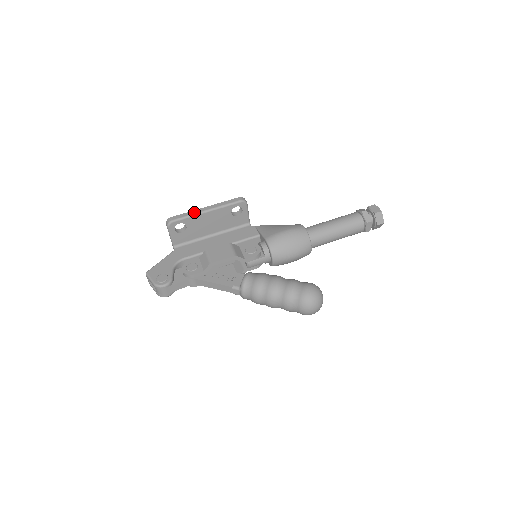
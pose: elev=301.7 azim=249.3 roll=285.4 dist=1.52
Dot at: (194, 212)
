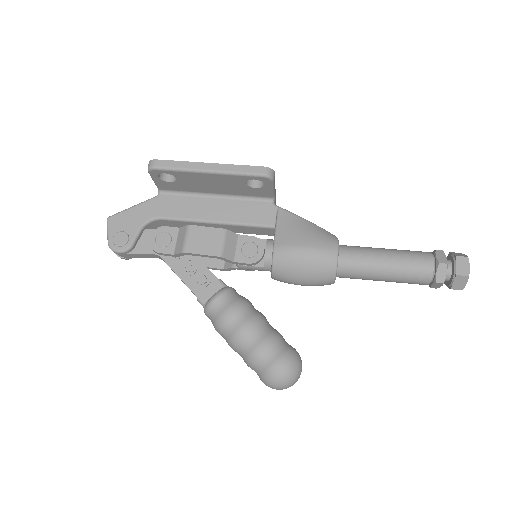
Dot at: (190, 166)
